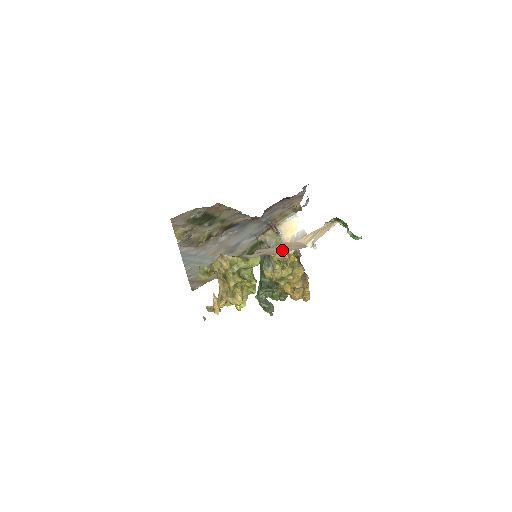
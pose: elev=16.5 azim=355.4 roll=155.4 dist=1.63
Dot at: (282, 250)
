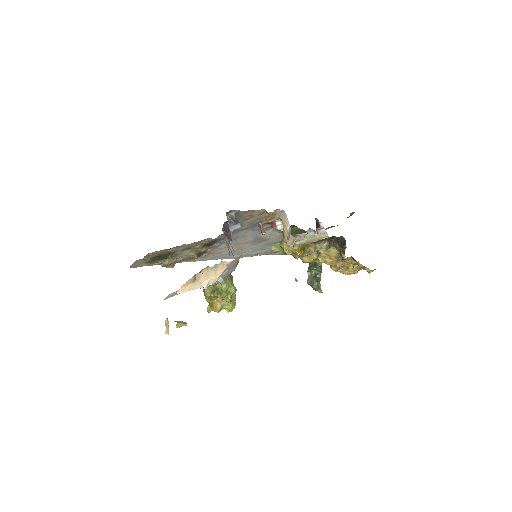
Dot at: occluded
